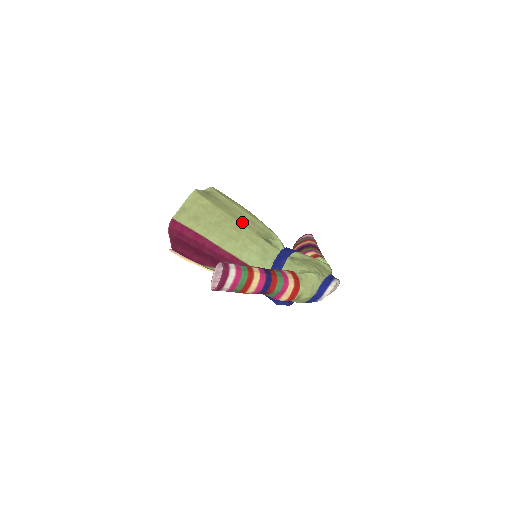
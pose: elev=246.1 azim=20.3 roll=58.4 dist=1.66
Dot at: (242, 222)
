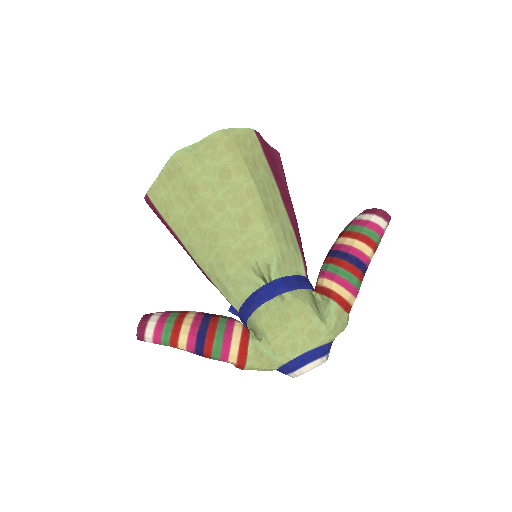
Dot at: (224, 224)
